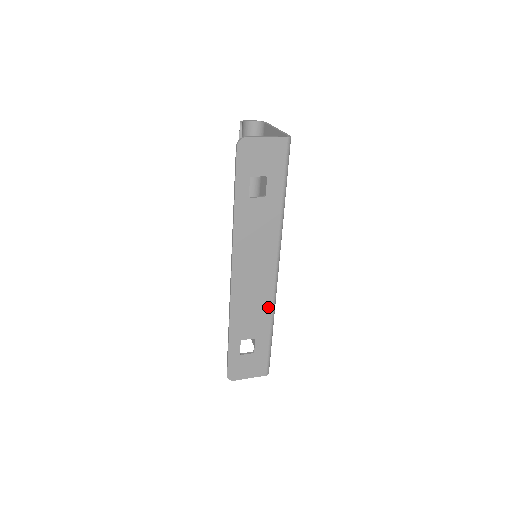
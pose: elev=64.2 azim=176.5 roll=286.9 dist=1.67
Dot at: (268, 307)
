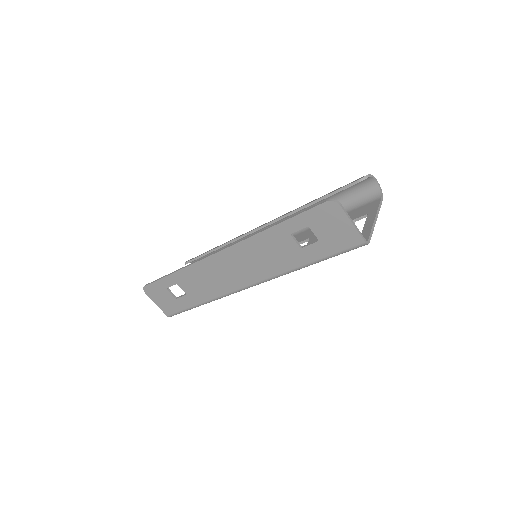
Dot at: (217, 293)
